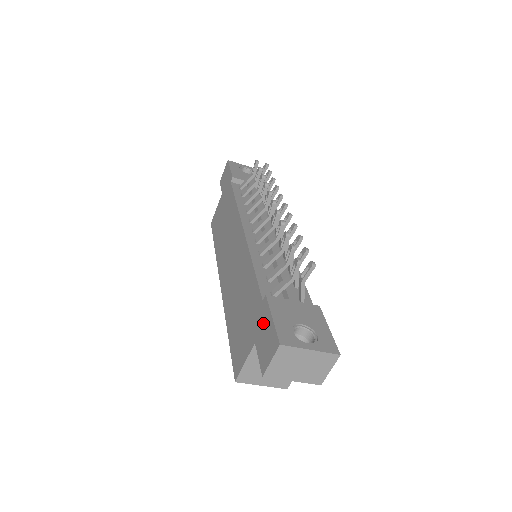
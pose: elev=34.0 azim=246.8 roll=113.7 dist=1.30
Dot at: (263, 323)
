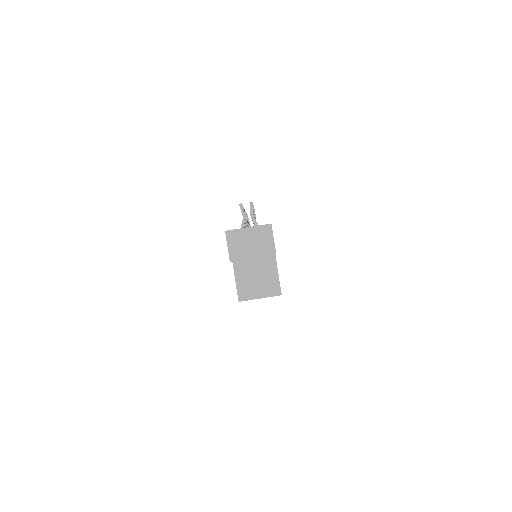
Dot at: occluded
